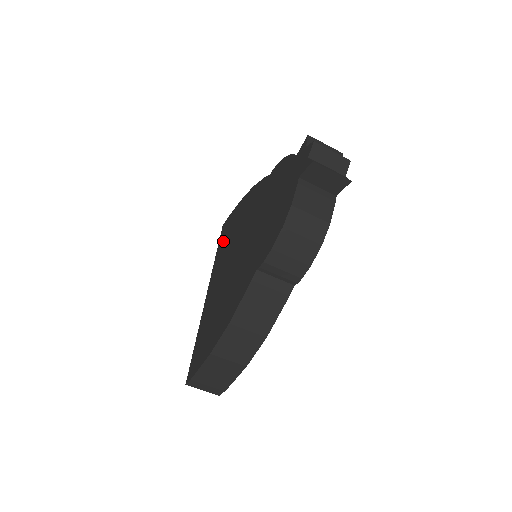
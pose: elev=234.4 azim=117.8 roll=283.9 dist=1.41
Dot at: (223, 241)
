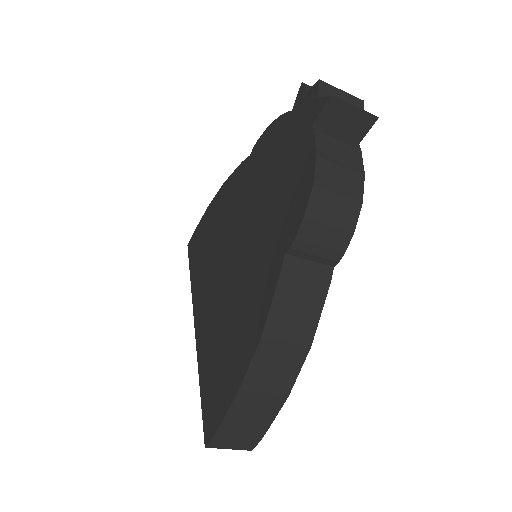
Dot at: (197, 259)
